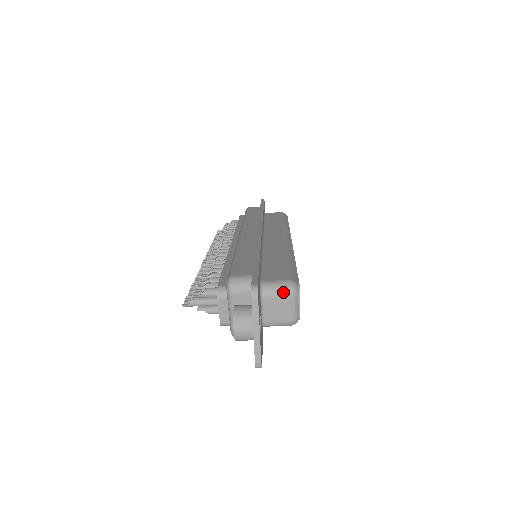
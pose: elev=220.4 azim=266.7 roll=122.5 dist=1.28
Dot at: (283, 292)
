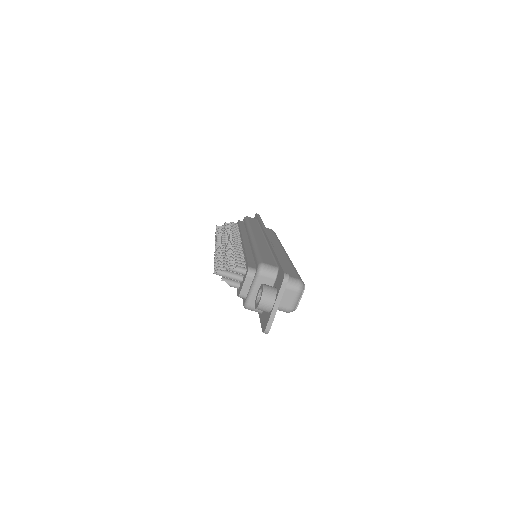
Dot at: (294, 286)
